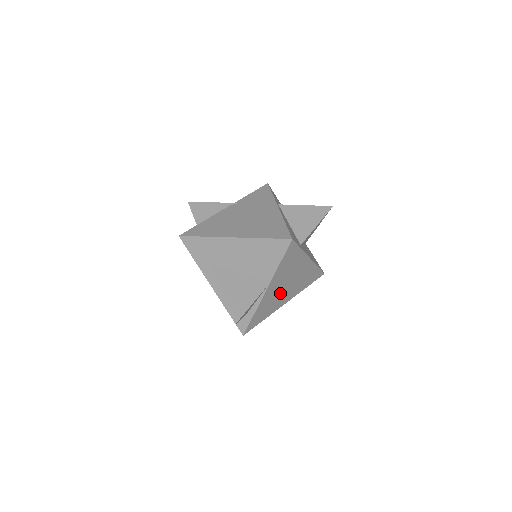
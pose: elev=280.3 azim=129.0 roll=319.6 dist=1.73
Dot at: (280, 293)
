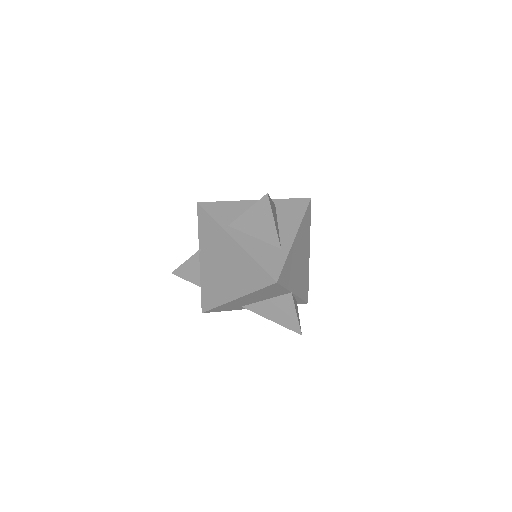
Dot at: (301, 268)
